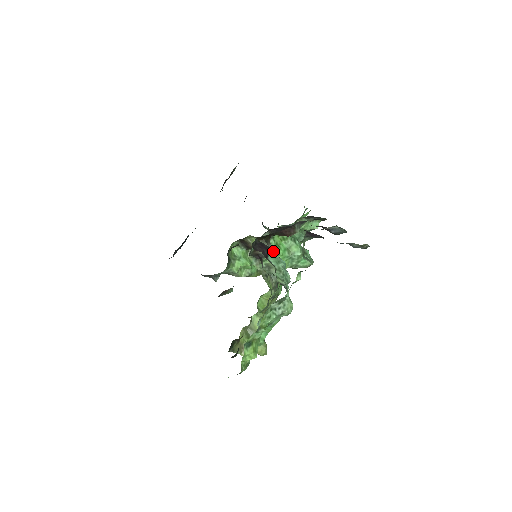
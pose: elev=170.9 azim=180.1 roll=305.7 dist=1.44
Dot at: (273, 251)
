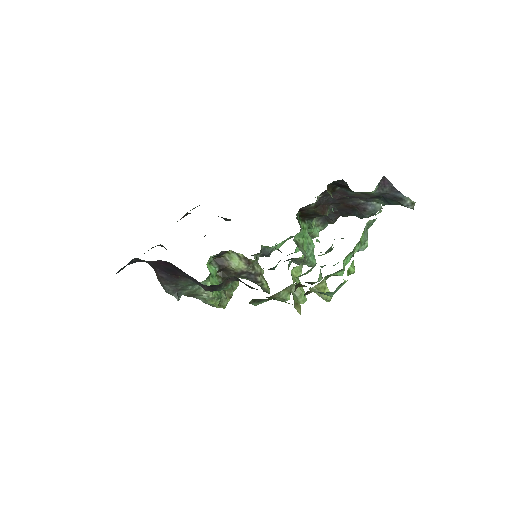
Dot at: (302, 230)
